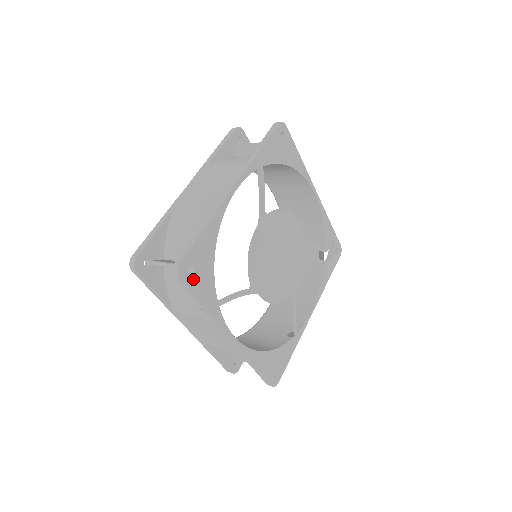
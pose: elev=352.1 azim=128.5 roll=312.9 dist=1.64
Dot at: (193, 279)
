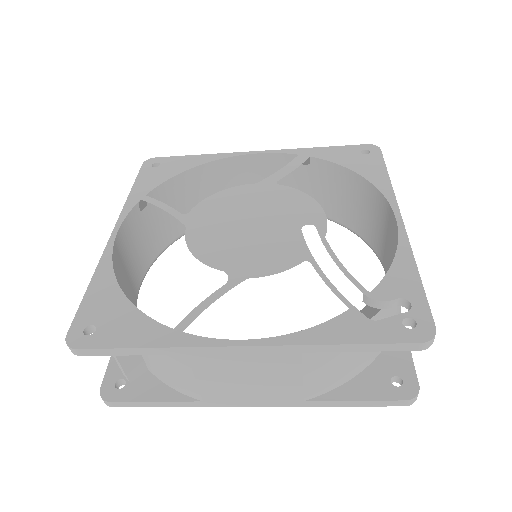
Dot at: (150, 170)
